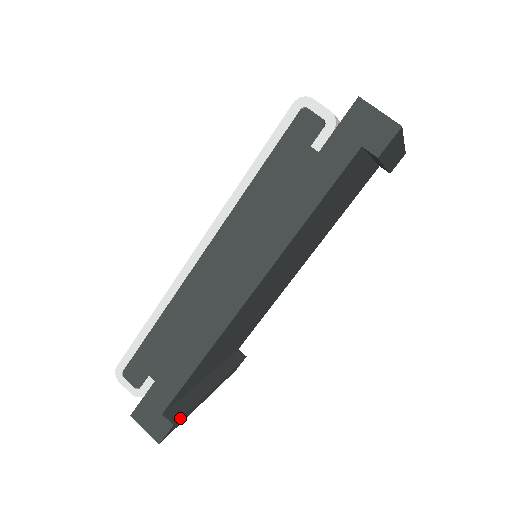
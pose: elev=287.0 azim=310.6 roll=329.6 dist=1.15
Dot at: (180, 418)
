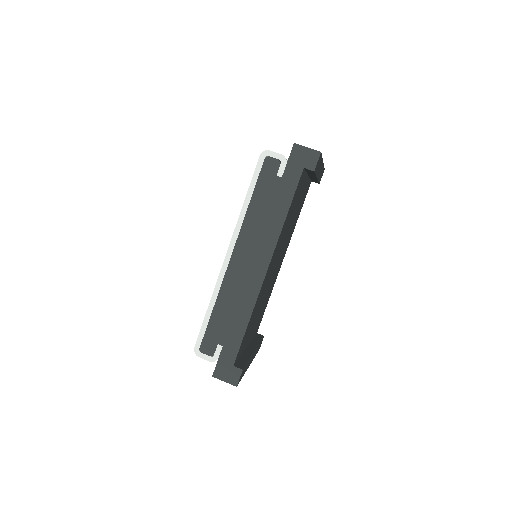
Dot at: (244, 367)
